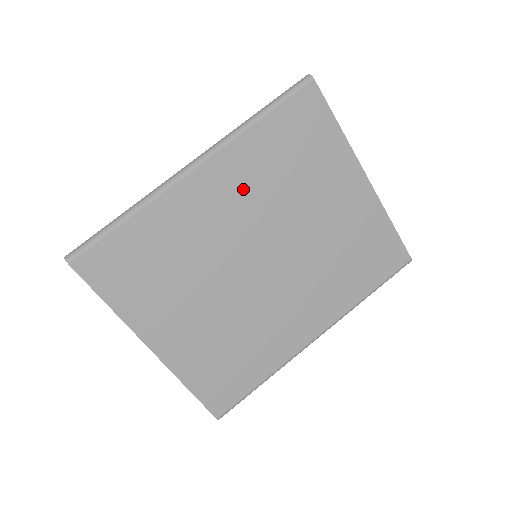
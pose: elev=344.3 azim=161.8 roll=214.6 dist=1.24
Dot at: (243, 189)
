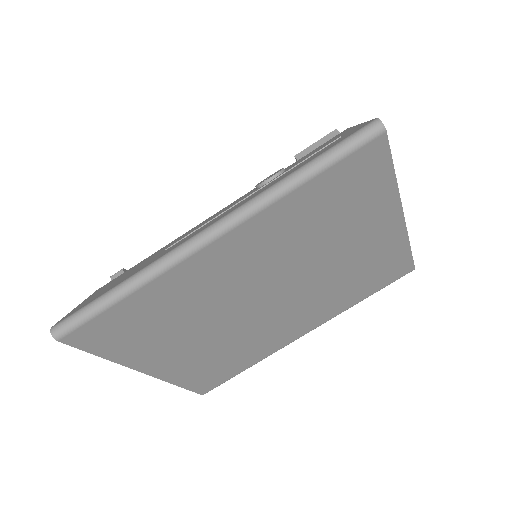
Dot at: (266, 249)
